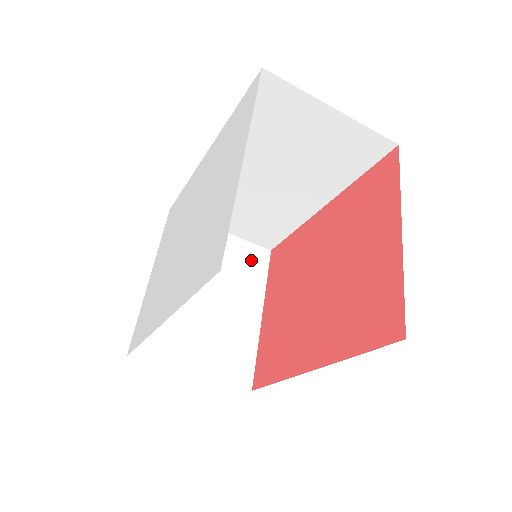
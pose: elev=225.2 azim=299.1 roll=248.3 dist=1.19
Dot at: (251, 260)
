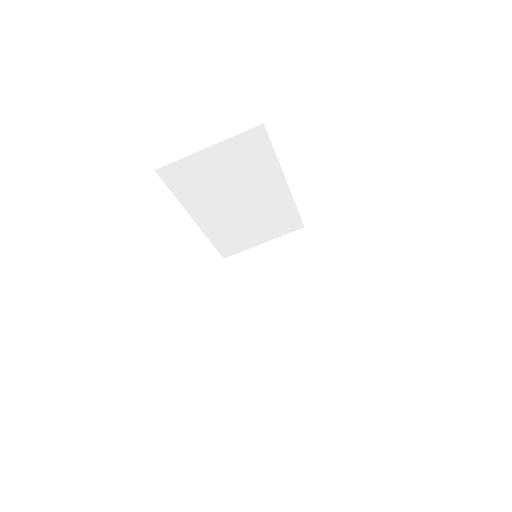
Dot at: (294, 246)
